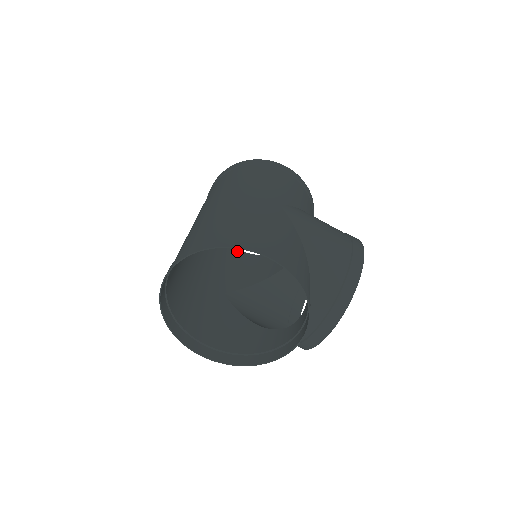
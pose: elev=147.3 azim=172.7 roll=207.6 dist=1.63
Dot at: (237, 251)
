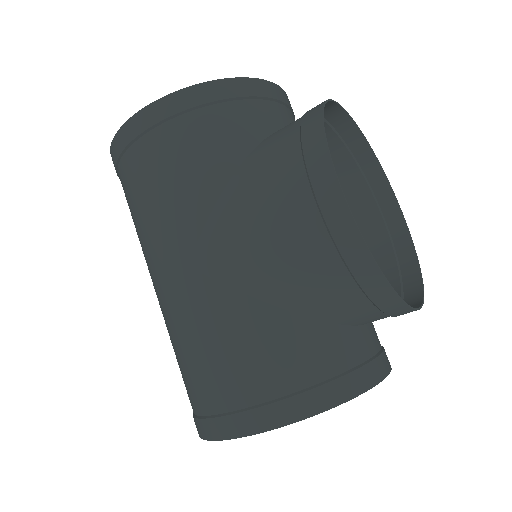
Dot at: occluded
